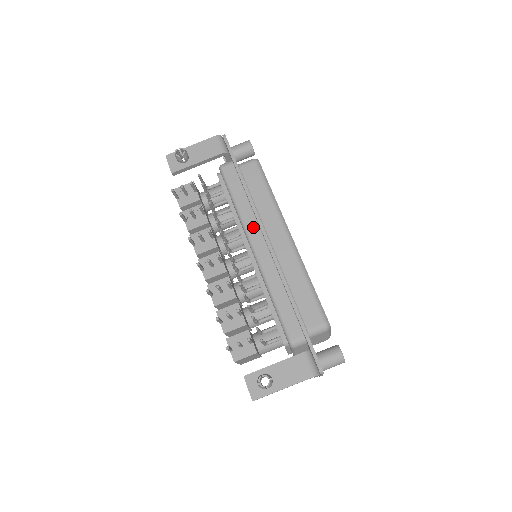
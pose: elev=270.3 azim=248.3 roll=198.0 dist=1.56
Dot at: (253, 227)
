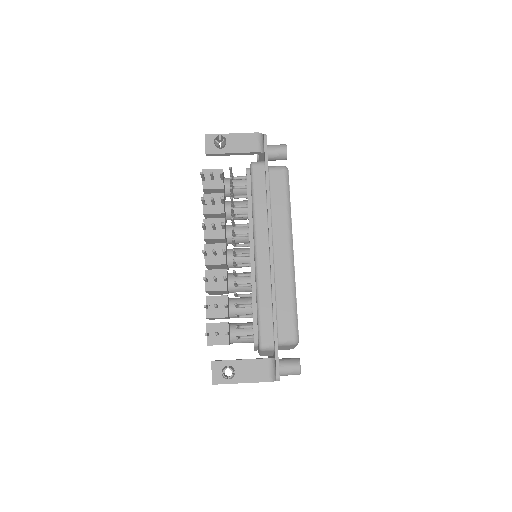
Dot at: (263, 232)
